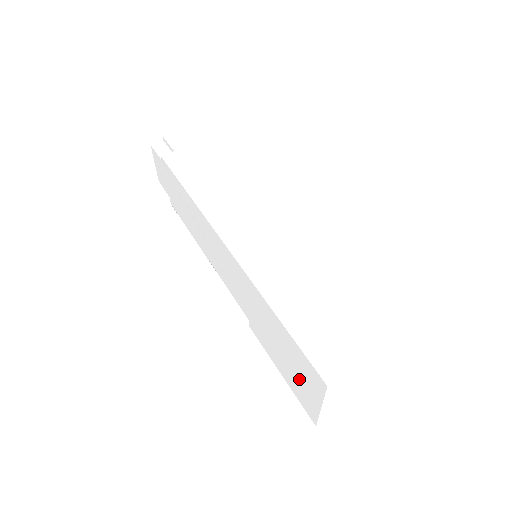
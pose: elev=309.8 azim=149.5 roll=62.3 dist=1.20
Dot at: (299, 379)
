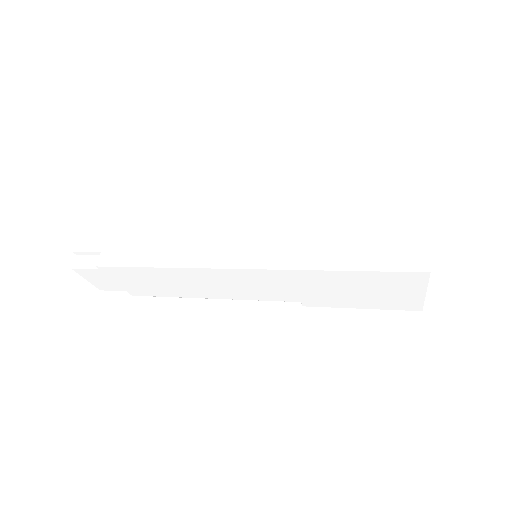
Dot at: (390, 294)
